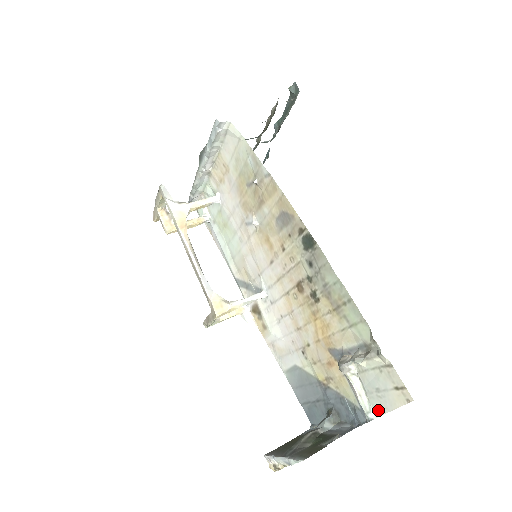
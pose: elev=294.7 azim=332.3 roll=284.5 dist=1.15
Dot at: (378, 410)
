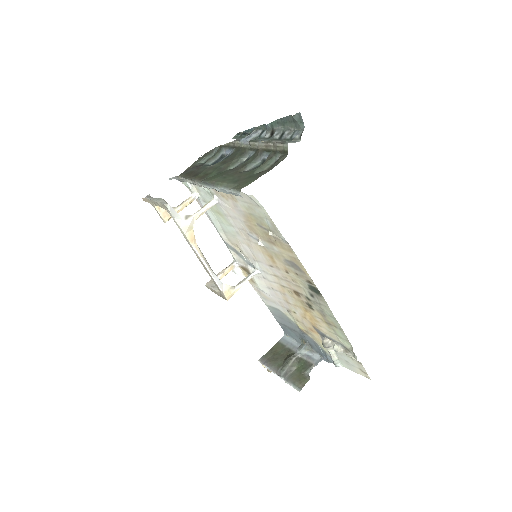
Dot at: (344, 365)
